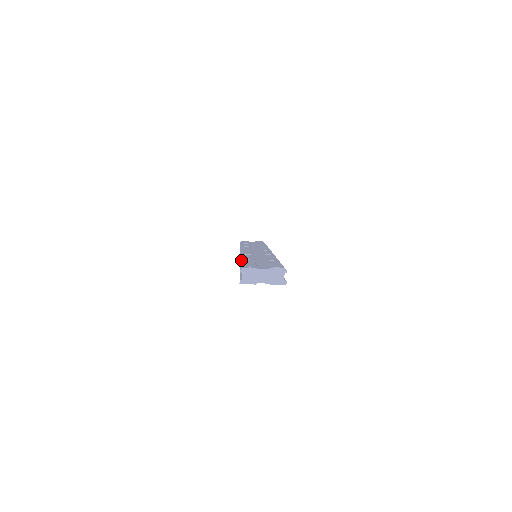
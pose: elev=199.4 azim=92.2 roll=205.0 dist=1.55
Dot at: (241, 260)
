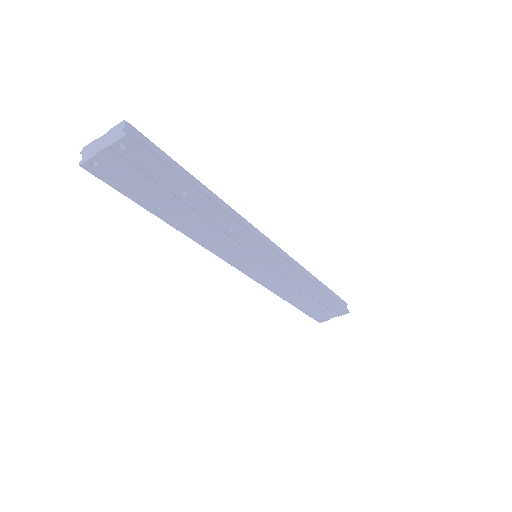
Dot at: occluded
